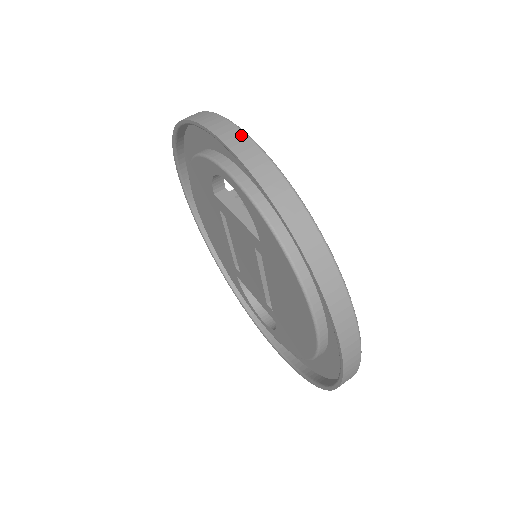
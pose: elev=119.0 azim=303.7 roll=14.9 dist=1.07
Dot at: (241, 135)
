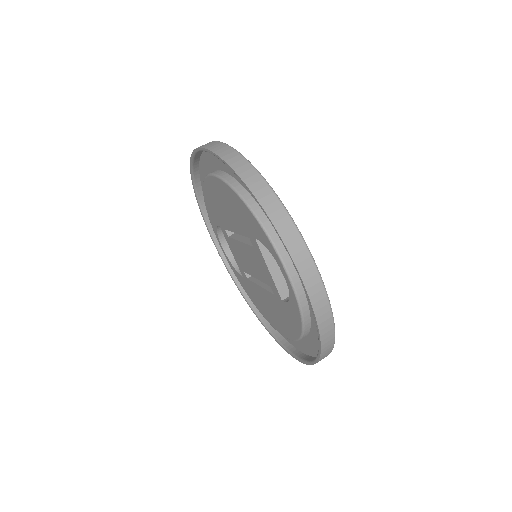
Dot at: (322, 292)
